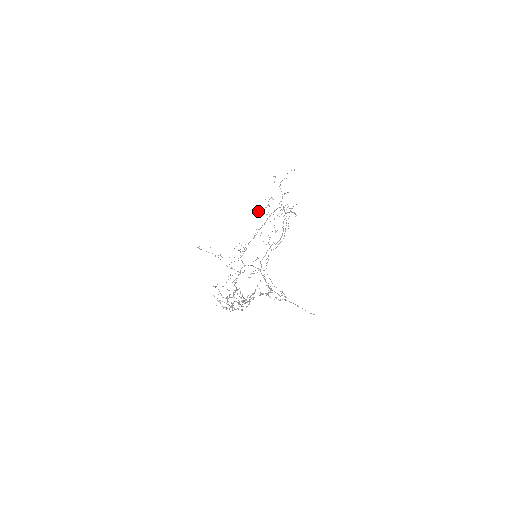
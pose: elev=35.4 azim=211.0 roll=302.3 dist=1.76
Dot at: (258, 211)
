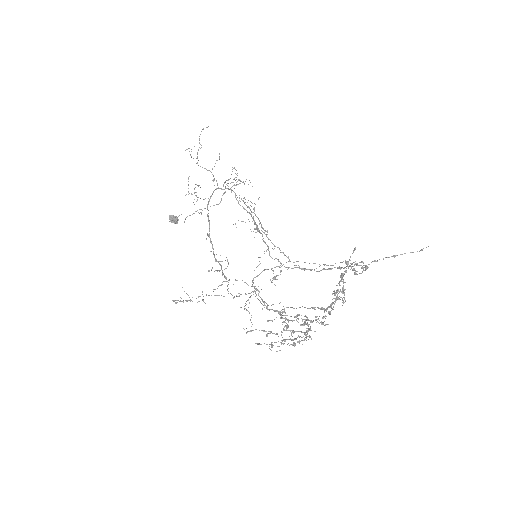
Dot at: (176, 222)
